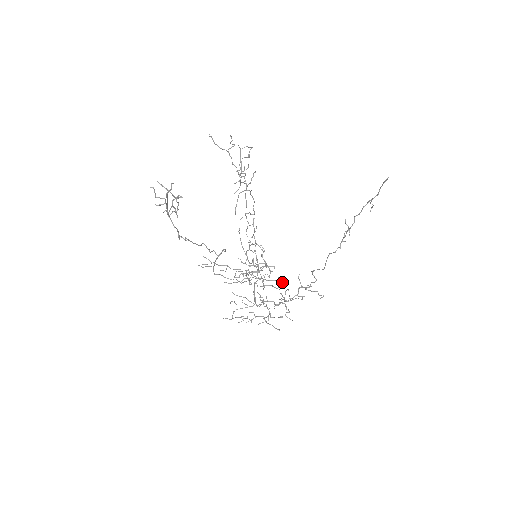
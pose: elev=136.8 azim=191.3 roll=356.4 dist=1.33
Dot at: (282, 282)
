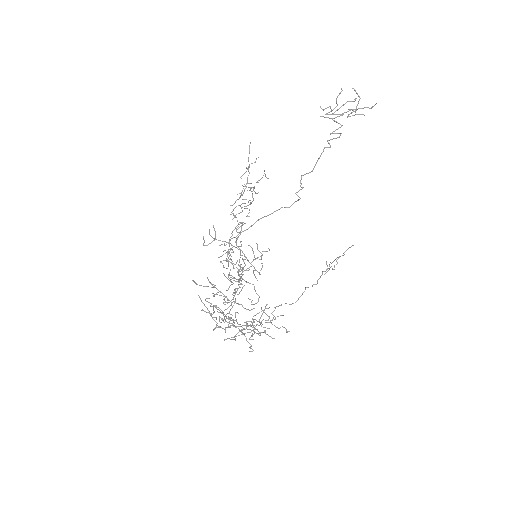
Dot at: (254, 304)
